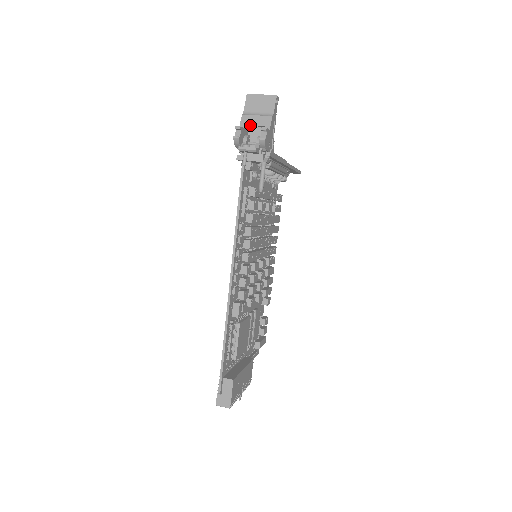
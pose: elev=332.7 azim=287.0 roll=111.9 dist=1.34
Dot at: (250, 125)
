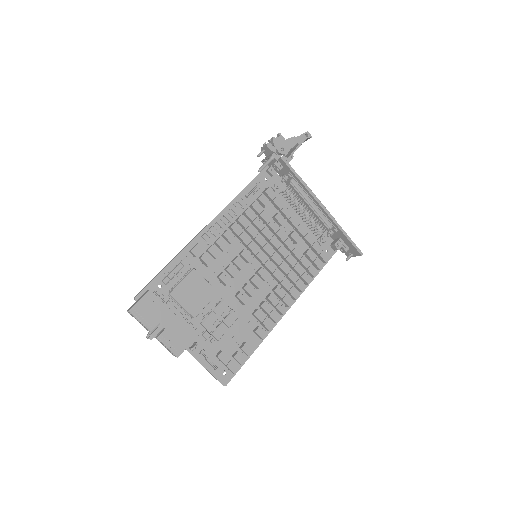
Dot at: occluded
